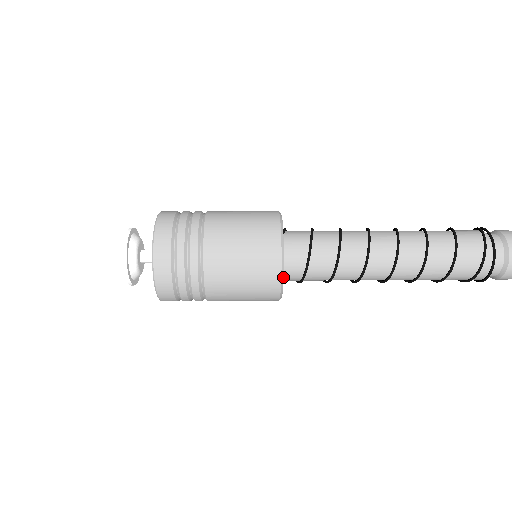
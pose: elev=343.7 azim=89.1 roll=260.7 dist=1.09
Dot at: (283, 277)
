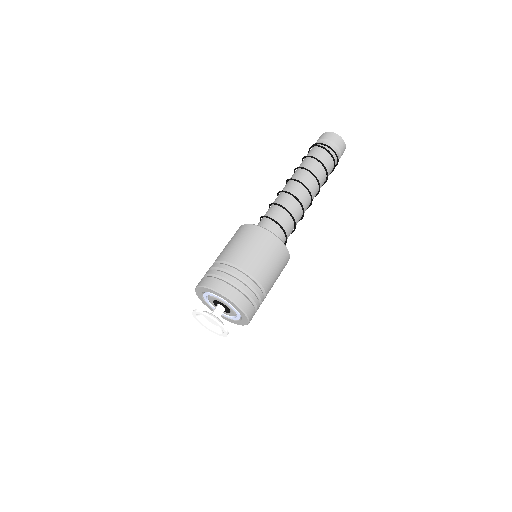
Dot at: occluded
